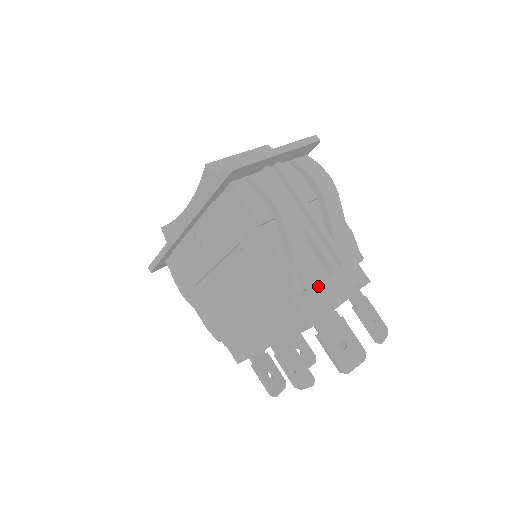
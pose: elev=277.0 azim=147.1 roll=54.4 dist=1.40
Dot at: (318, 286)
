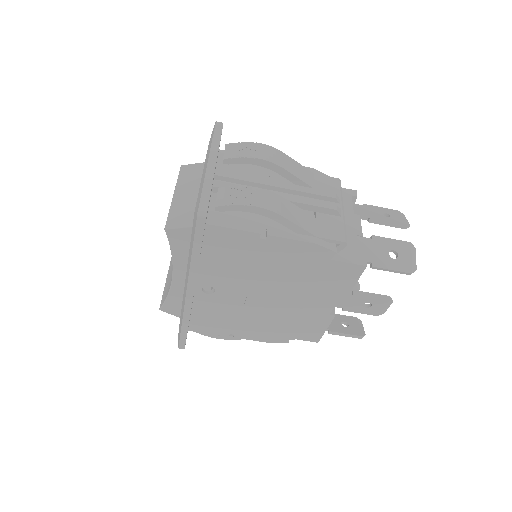
Dot at: (342, 233)
